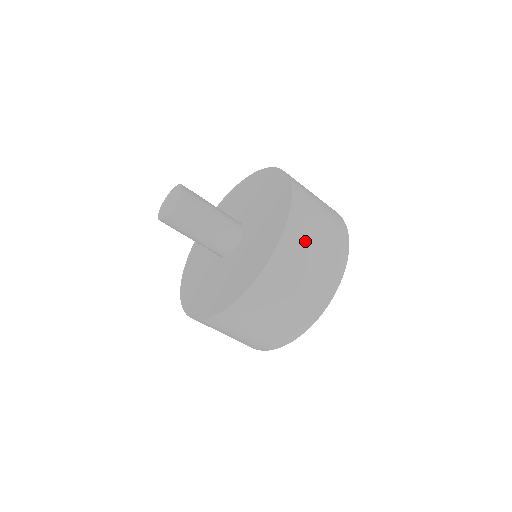
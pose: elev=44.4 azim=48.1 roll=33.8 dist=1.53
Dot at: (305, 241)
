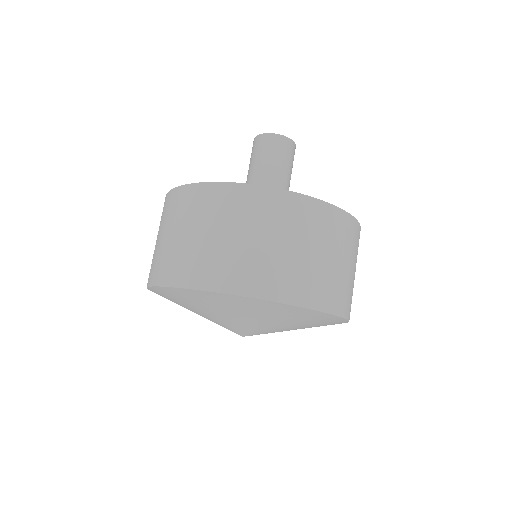
Dot at: (354, 251)
